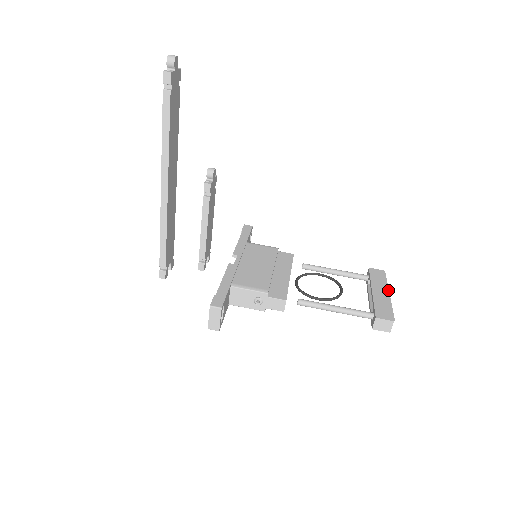
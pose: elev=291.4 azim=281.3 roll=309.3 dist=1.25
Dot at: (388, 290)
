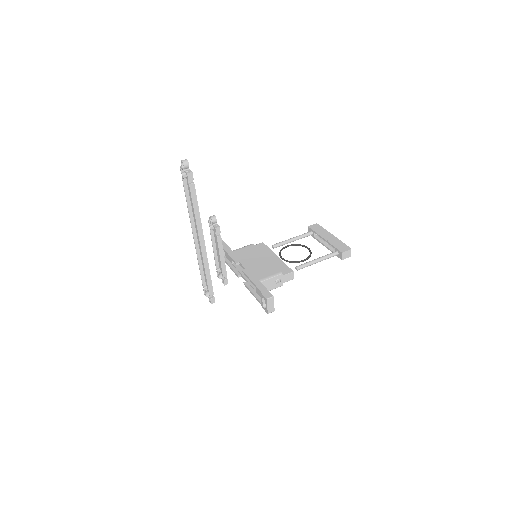
Dot at: (331, 234)
